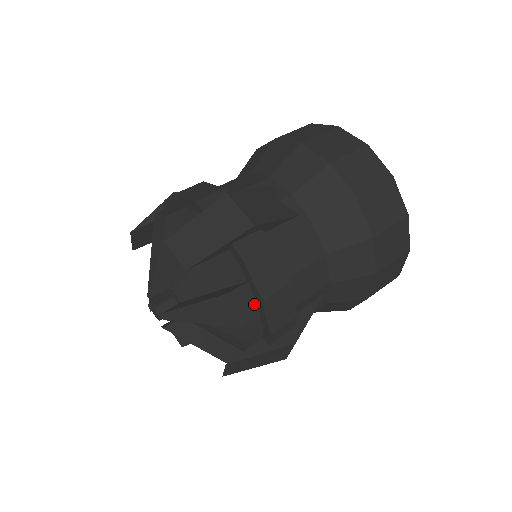
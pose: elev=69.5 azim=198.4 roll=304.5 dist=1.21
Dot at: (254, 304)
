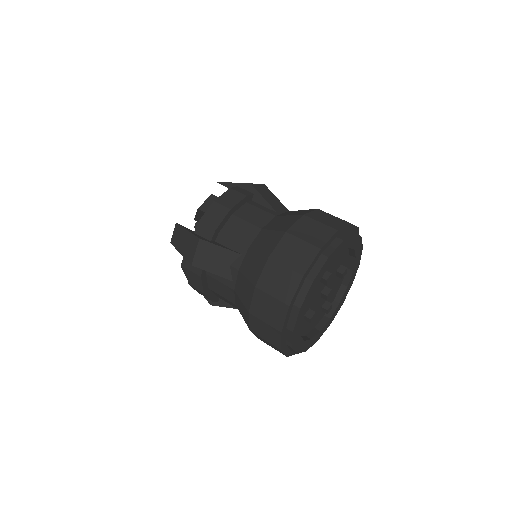
Dot at: occluded
